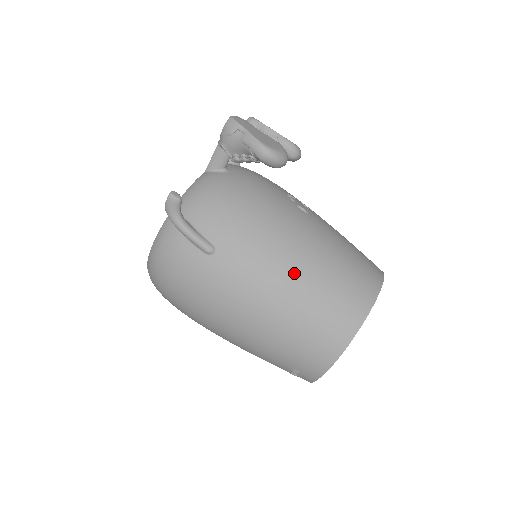
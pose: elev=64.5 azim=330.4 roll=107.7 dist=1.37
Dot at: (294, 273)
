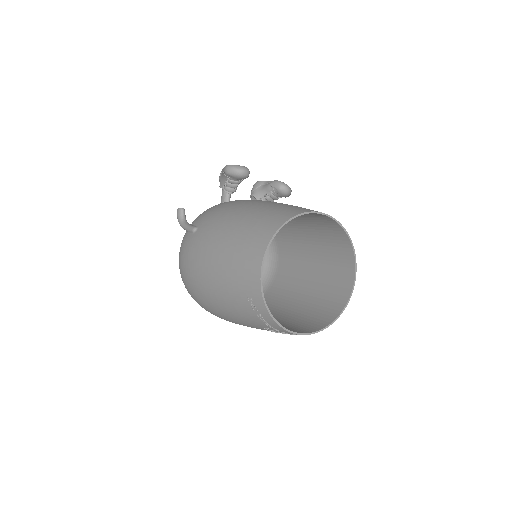
Dot at: (236, 218)
